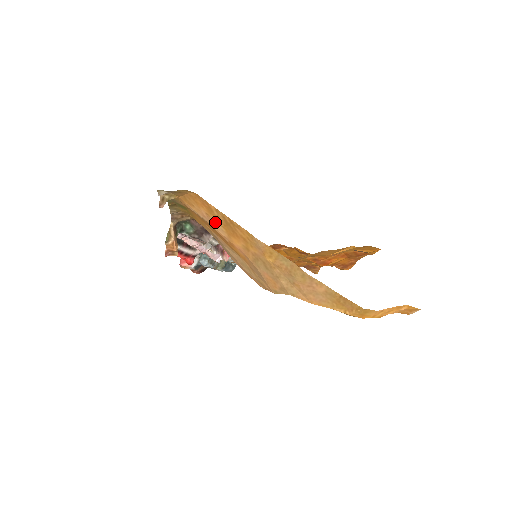
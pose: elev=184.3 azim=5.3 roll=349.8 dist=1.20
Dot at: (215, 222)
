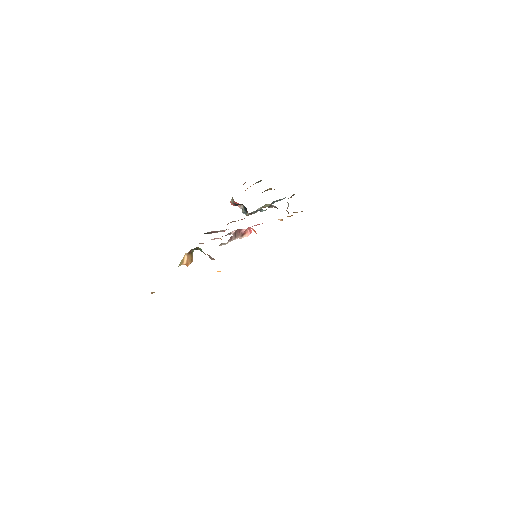
Dot at: occluded
